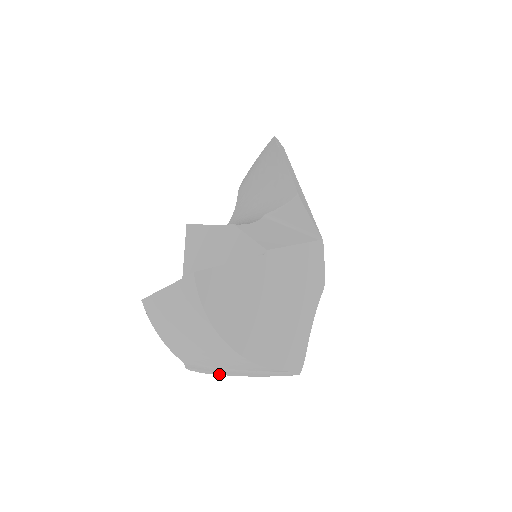
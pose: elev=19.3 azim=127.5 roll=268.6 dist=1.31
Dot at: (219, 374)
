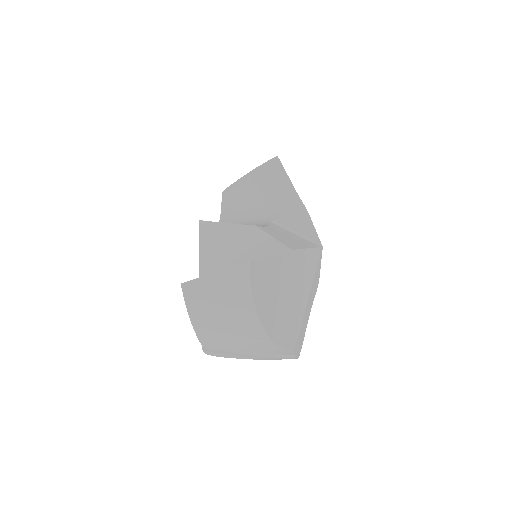
Dot at: (232, 357)
